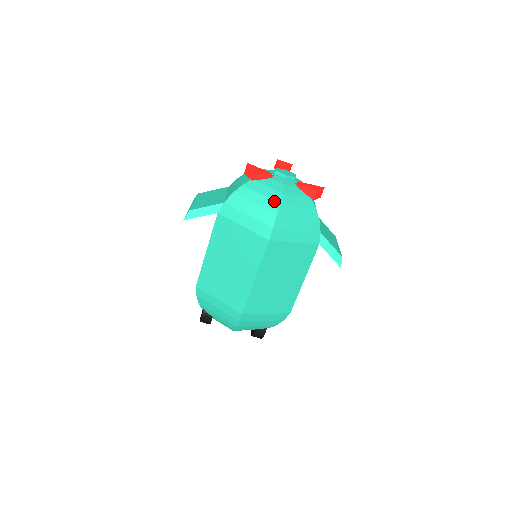
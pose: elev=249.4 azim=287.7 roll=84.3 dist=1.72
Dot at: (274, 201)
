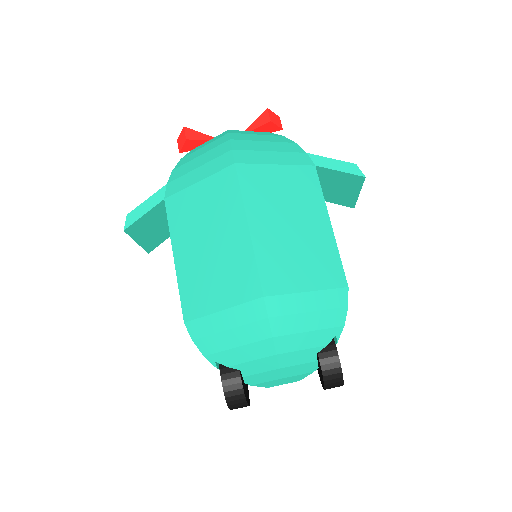
Dot at: (221, 137)
